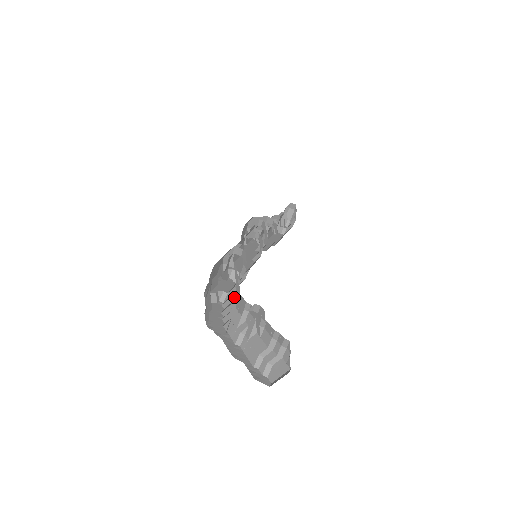
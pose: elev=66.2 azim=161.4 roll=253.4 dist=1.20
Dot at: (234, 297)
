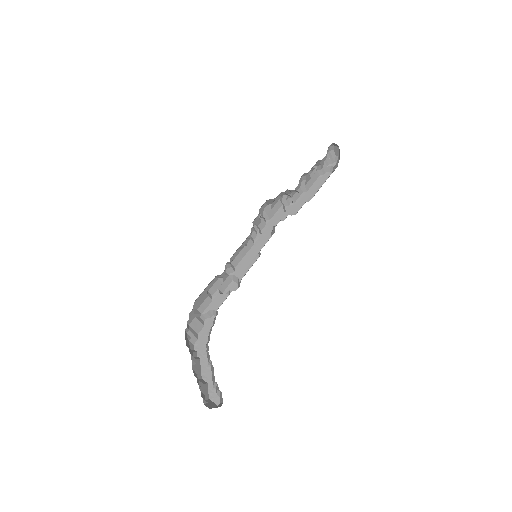
Dot at: (213, 323)
